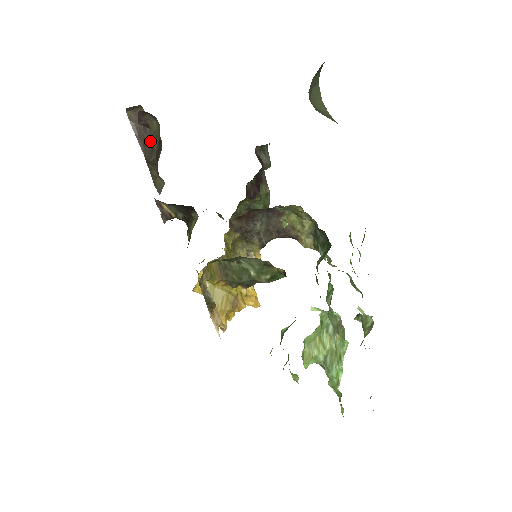
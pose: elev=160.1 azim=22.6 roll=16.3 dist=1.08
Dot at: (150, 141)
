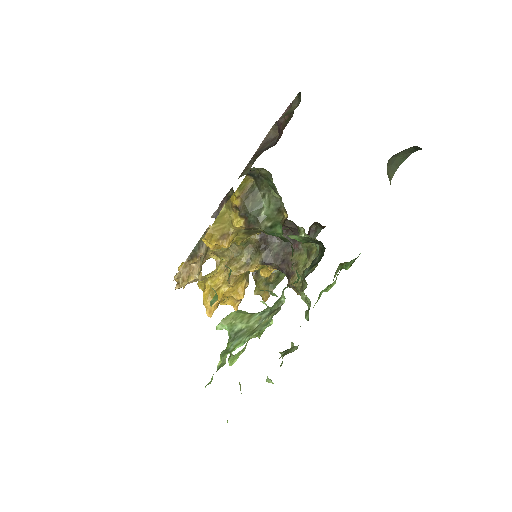
Dot at: (268, 146)
